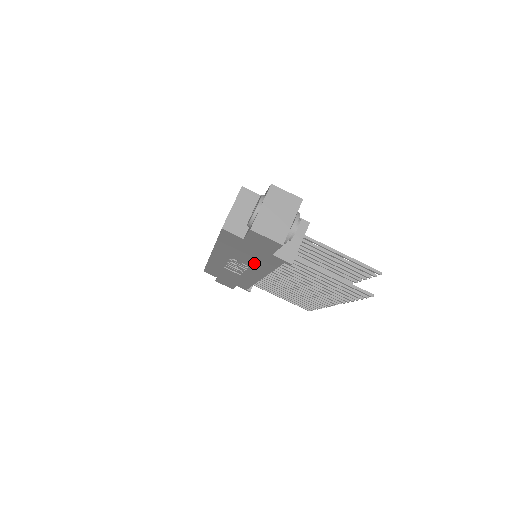
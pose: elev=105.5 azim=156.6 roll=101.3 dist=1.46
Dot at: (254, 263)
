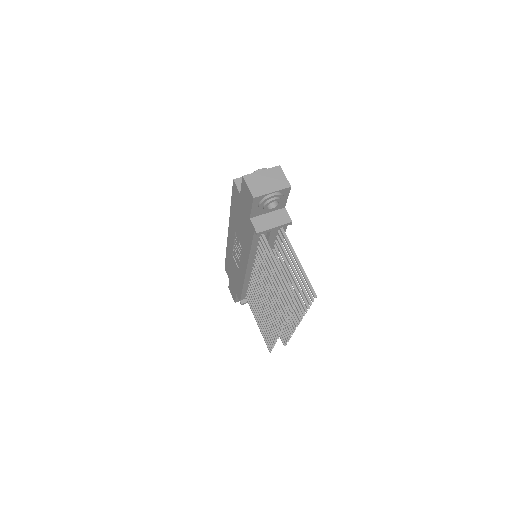
Dot at: (243, 239)
